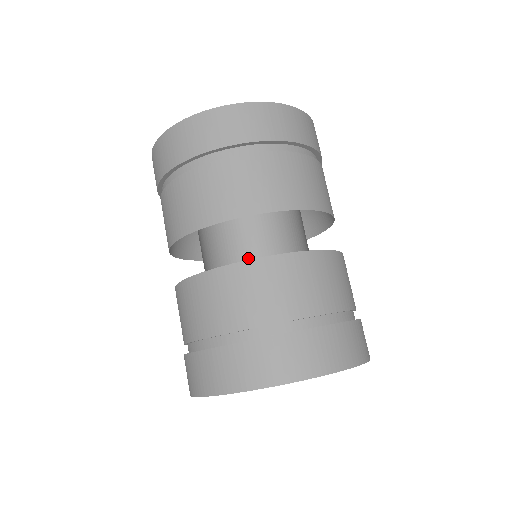
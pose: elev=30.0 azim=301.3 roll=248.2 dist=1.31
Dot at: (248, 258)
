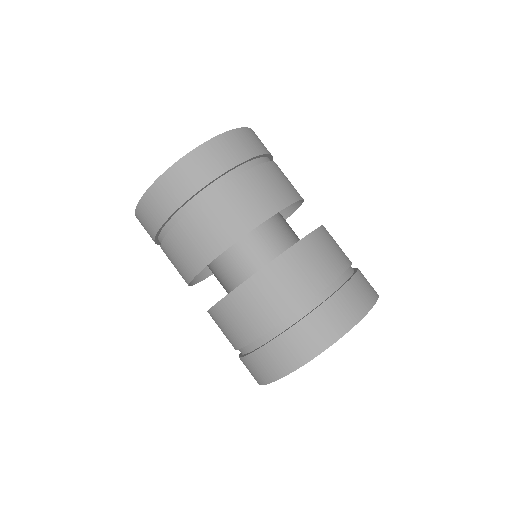
Dot at: (250, 254)
